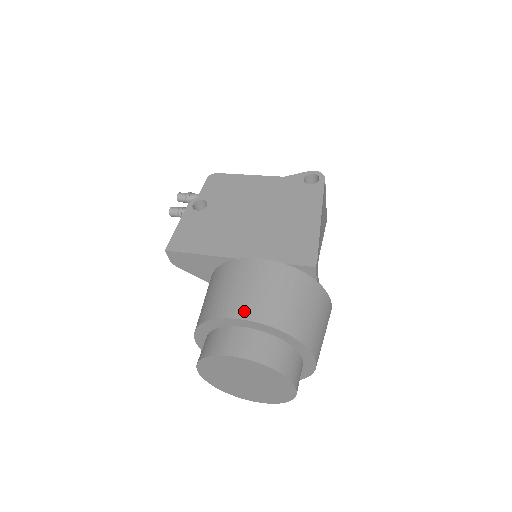
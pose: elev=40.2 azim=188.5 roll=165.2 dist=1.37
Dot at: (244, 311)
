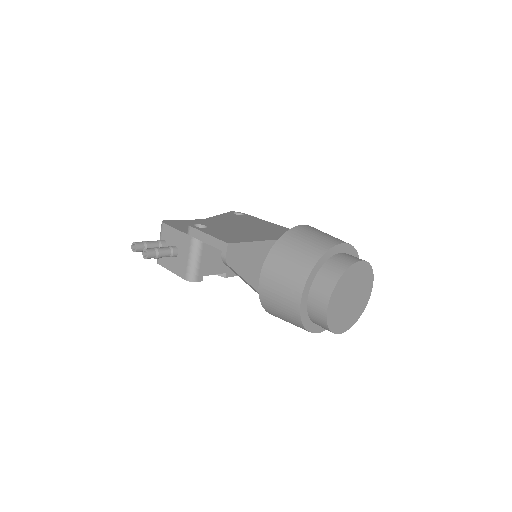
Dot at: (337, 240)
